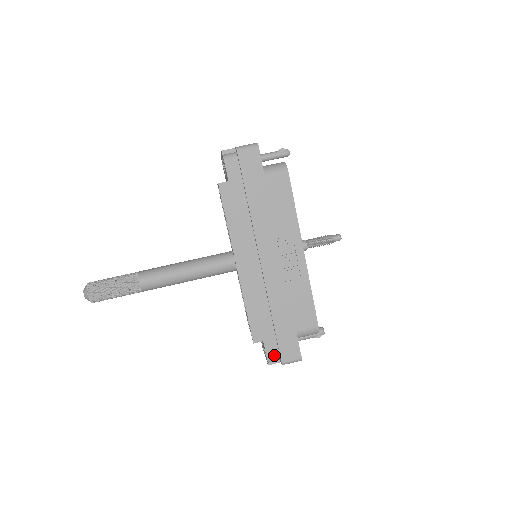
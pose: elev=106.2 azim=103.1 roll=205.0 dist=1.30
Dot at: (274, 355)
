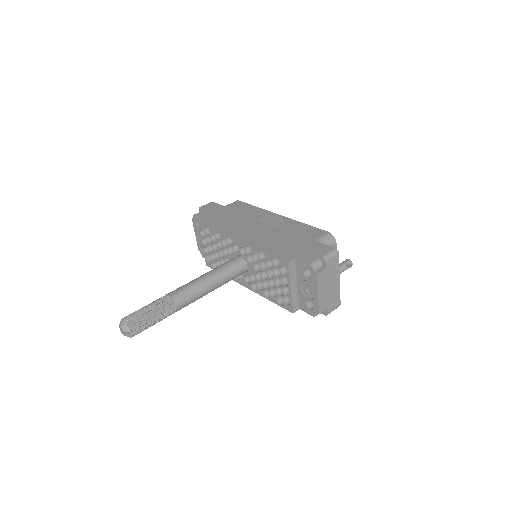
Dot at: (312, 260)
